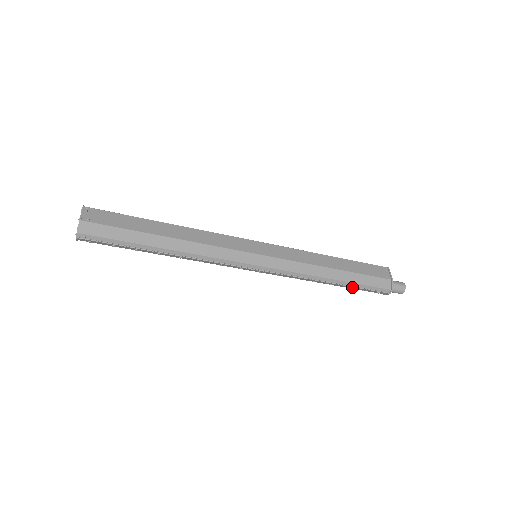
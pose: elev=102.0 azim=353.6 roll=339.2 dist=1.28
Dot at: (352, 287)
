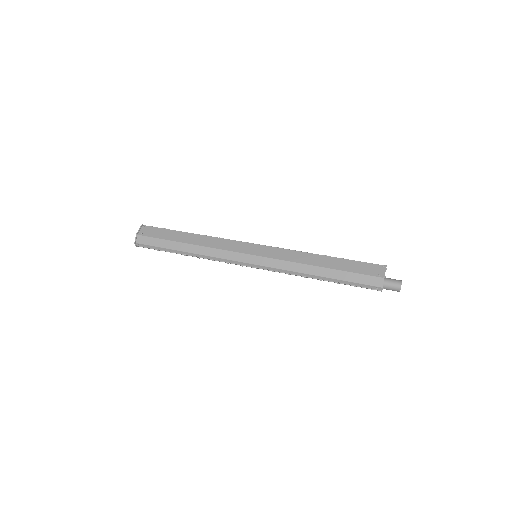
Dot at: (342, 283)
